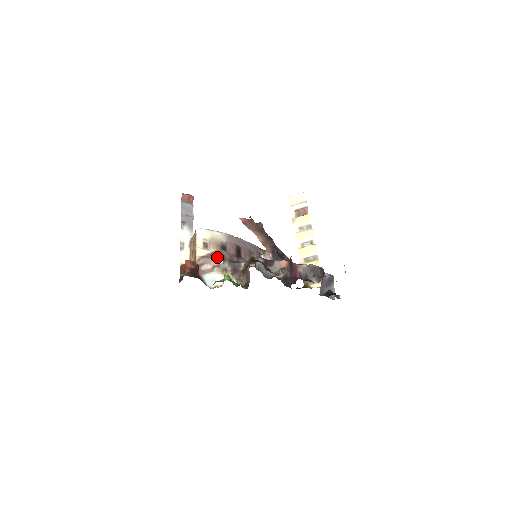
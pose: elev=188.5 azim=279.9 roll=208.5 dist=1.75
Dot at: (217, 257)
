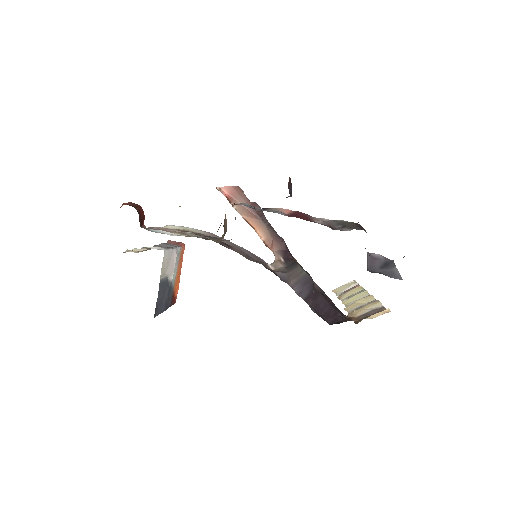
Dot at: (184, 231)
